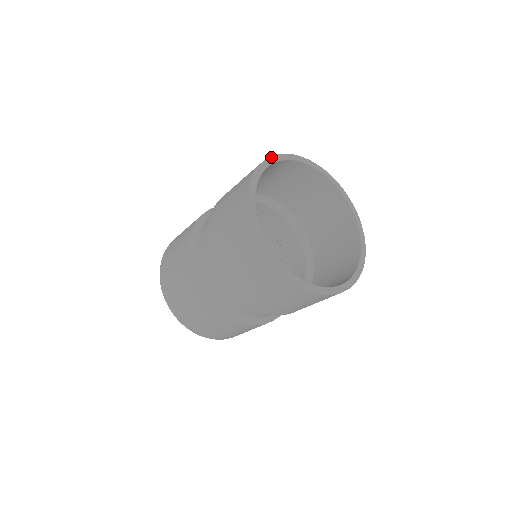
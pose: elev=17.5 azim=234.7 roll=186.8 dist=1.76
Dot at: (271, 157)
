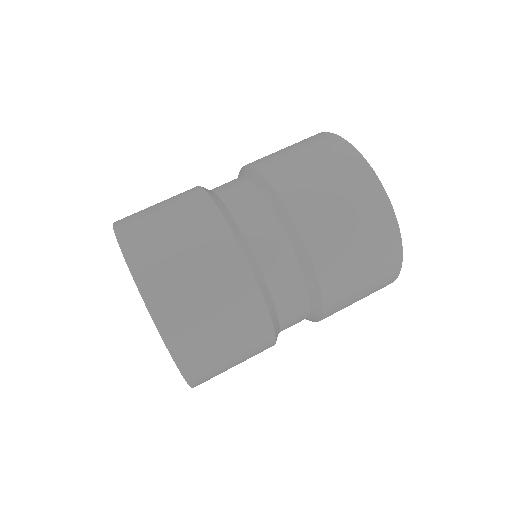
Dot at: occluded
